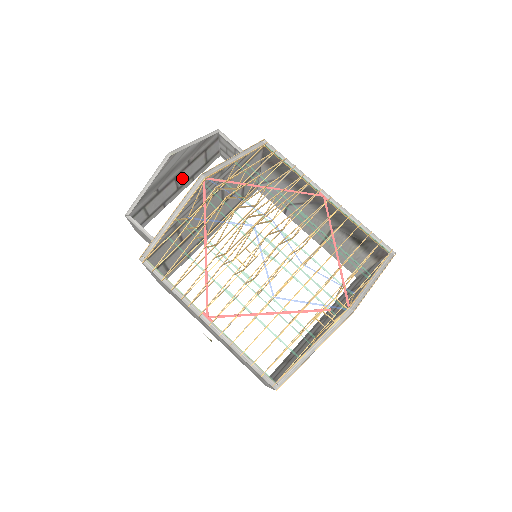
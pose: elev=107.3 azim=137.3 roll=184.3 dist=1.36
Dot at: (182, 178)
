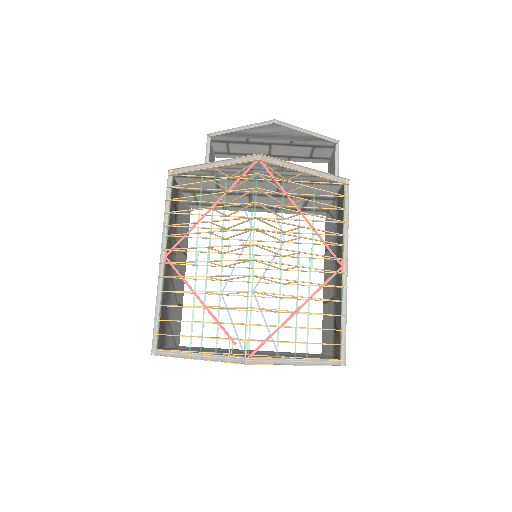
Dot at: (278, 150)
